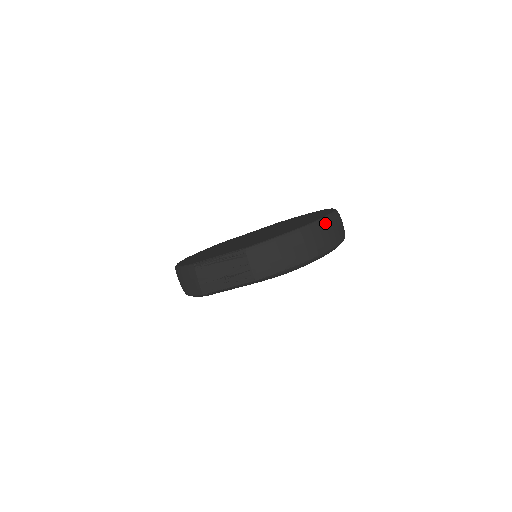
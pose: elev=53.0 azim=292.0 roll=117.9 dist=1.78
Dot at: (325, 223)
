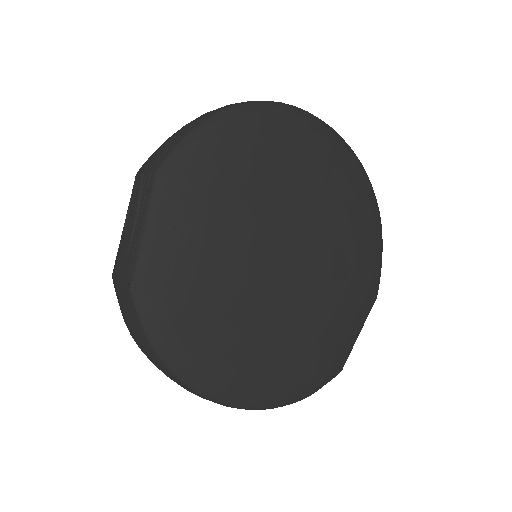
Dot at: occluded
